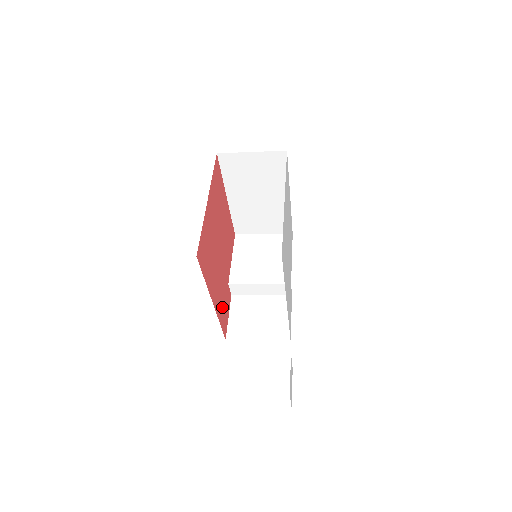
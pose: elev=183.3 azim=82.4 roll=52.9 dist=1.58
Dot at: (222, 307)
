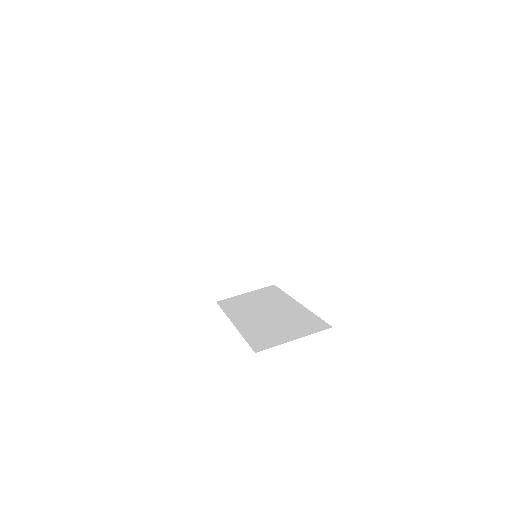
Dot at: occluded
